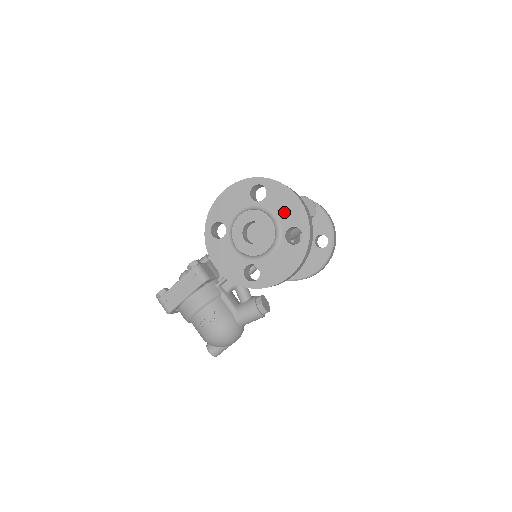
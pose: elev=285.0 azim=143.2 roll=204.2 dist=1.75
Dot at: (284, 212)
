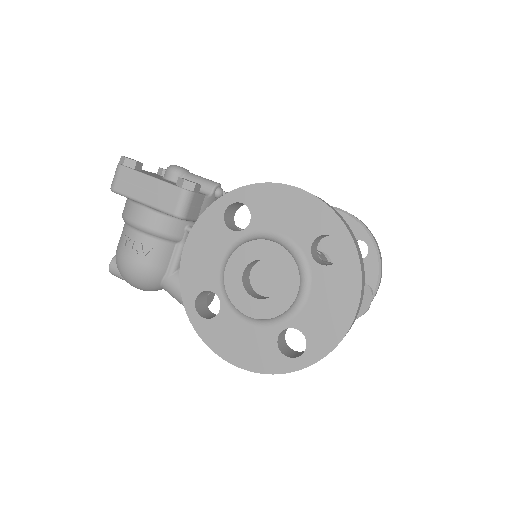
Dot at: (319, 309)
